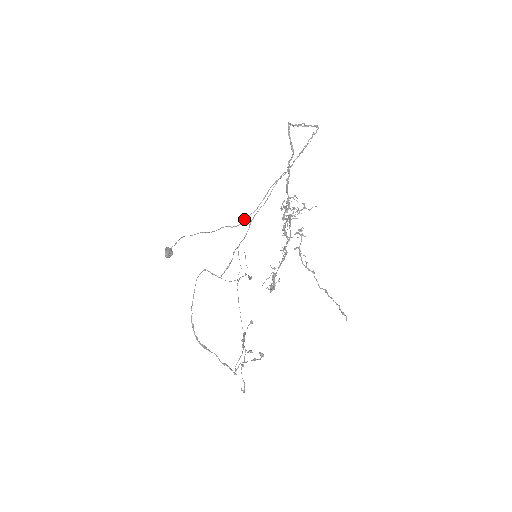
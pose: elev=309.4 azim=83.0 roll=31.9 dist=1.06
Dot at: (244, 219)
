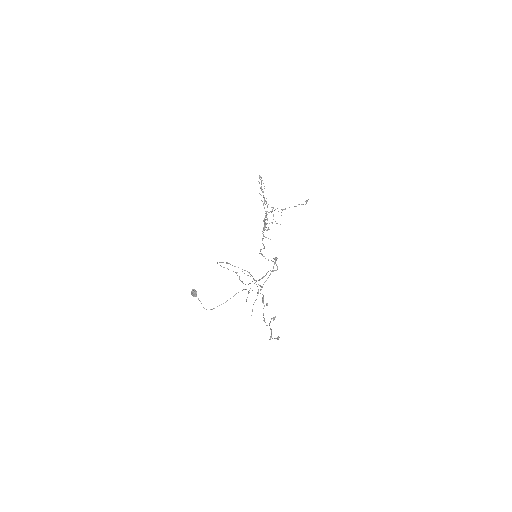
Dot at: (246, 289)
